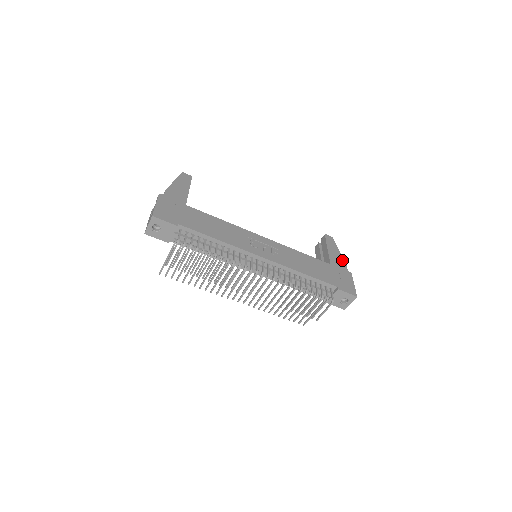
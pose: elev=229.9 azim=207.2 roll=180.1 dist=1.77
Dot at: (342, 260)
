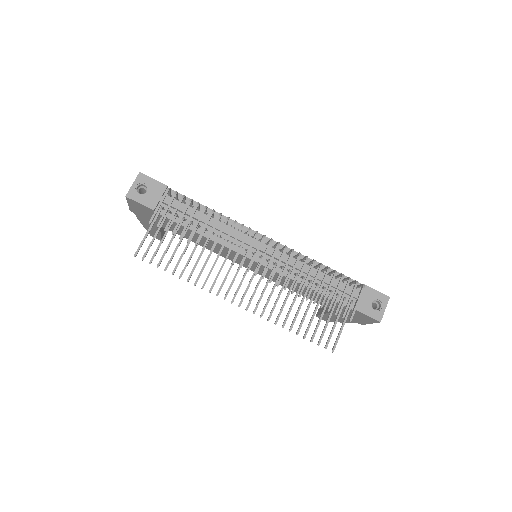
Dot at: occluded
